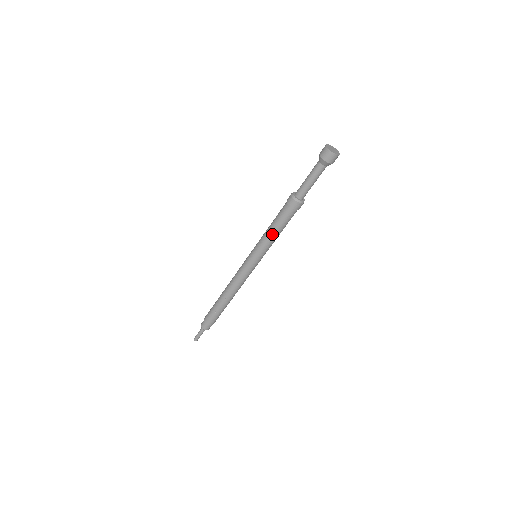
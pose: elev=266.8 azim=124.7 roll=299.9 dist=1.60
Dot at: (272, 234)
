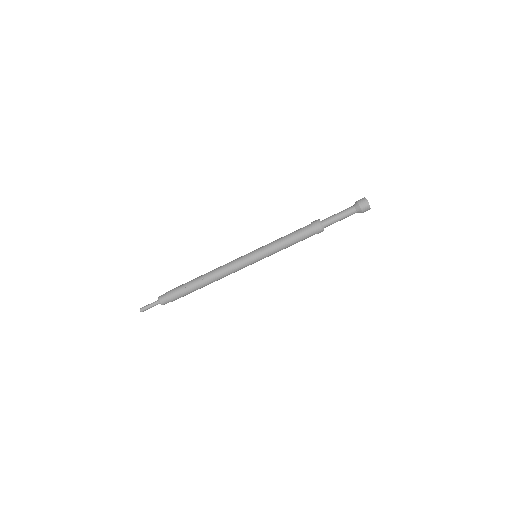
Dot at: (284, 240)
